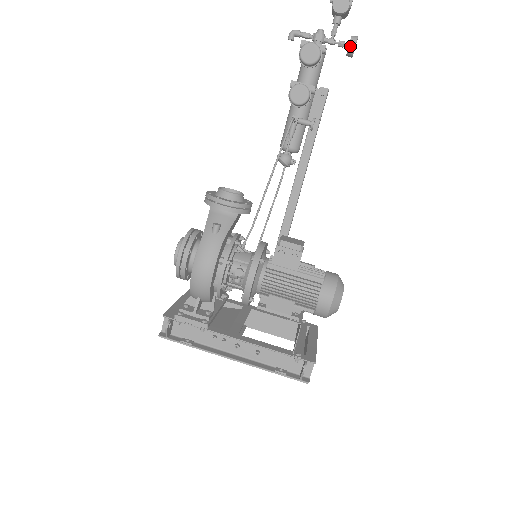
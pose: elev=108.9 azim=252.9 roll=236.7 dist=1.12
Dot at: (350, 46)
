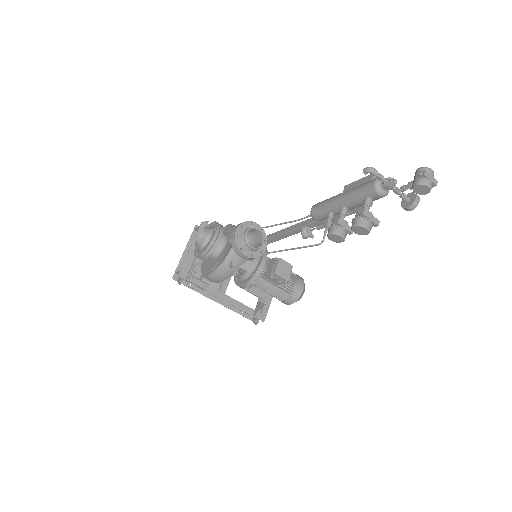
Dot at: (406, 208)
